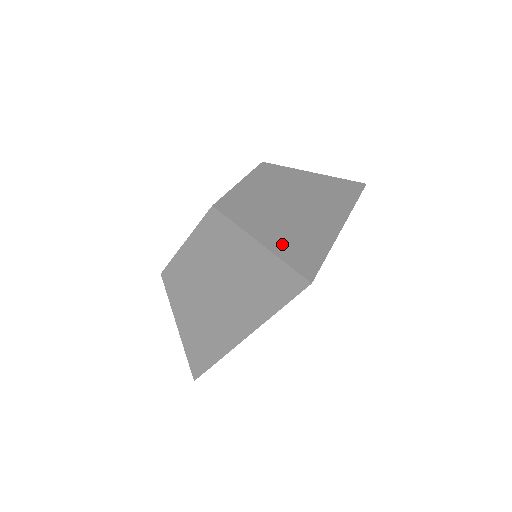
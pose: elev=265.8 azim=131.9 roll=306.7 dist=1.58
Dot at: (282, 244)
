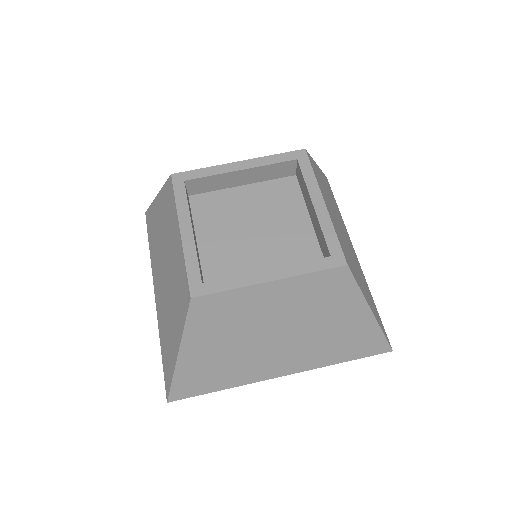
Dot at: occluded
